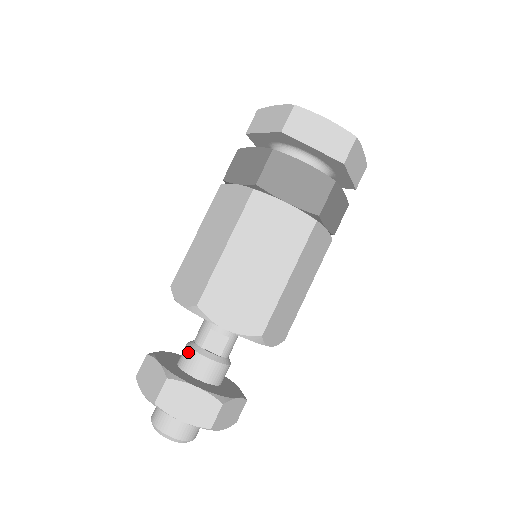
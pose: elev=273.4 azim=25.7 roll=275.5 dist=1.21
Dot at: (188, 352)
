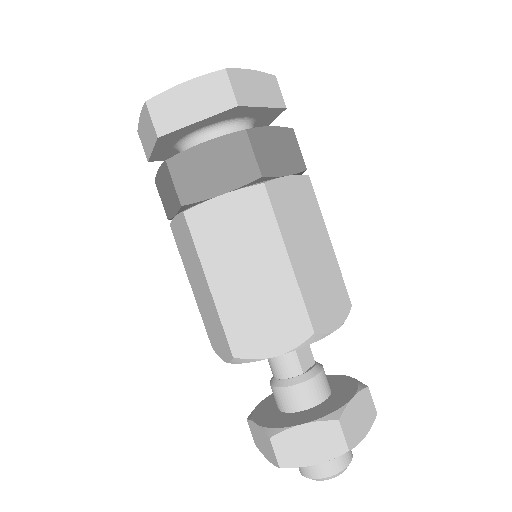
Dot at: (299, 390)
